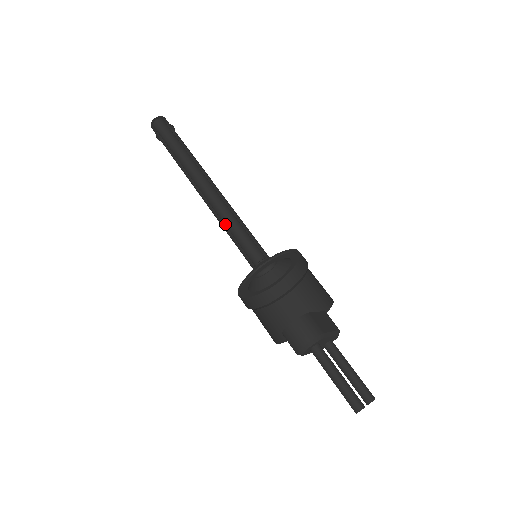
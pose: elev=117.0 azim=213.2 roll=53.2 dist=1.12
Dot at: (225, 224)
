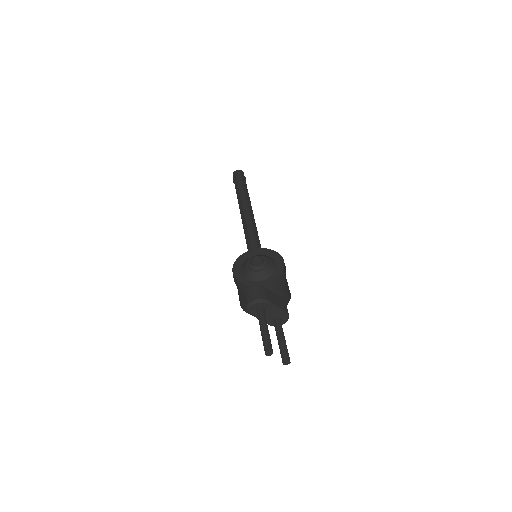
Dot at: (247, 234)
